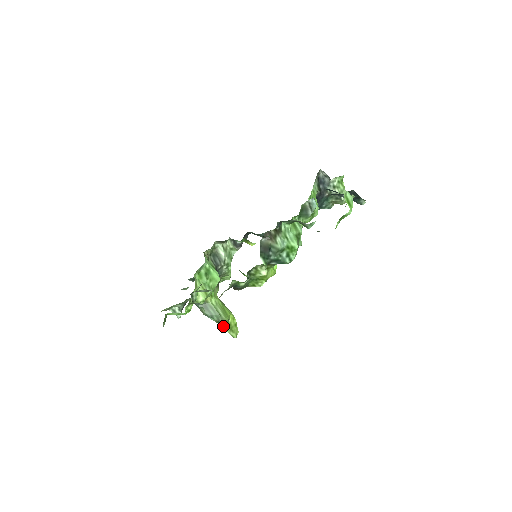
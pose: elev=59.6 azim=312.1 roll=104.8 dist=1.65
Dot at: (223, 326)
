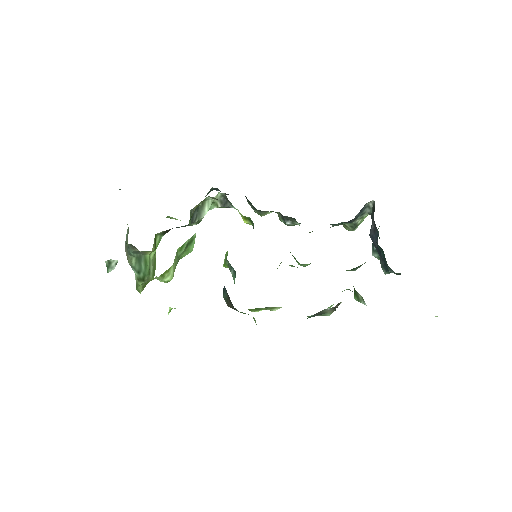
Dot at: (141, 283)
